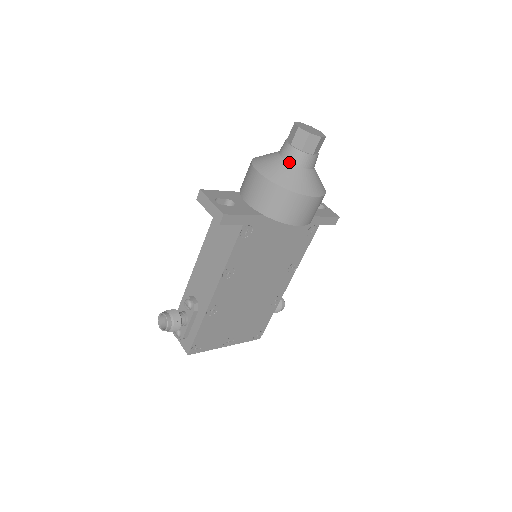
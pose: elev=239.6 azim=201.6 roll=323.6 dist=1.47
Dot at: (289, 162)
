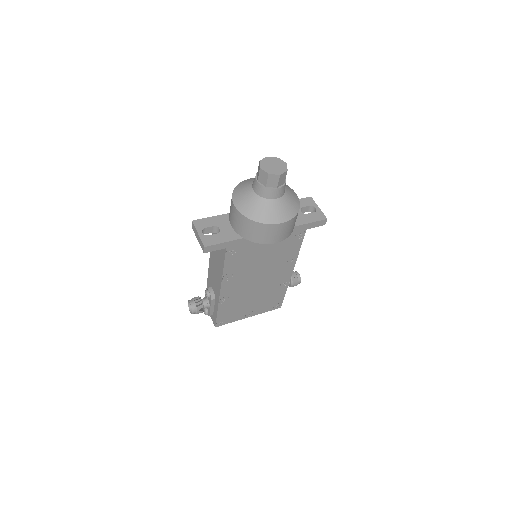
Dot at: (258, 195)
